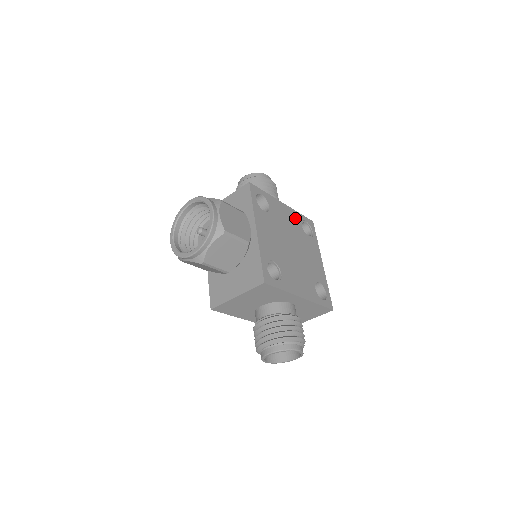
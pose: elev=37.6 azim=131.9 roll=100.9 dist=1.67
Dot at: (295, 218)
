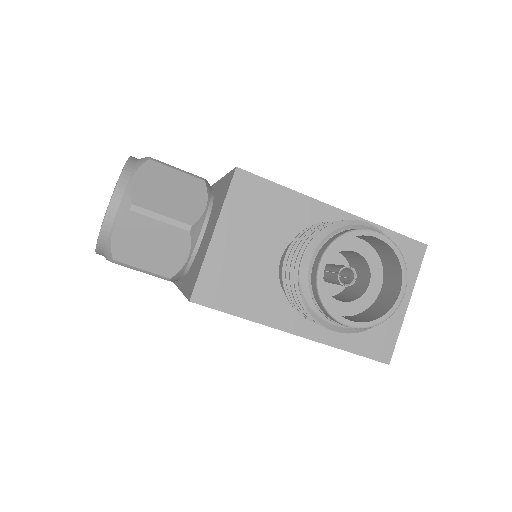
Dot at: occluded
